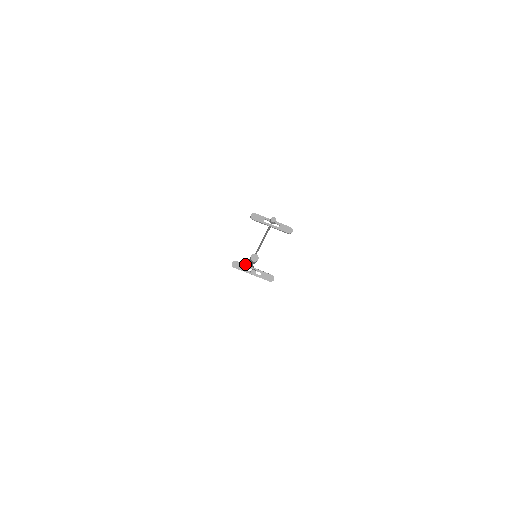
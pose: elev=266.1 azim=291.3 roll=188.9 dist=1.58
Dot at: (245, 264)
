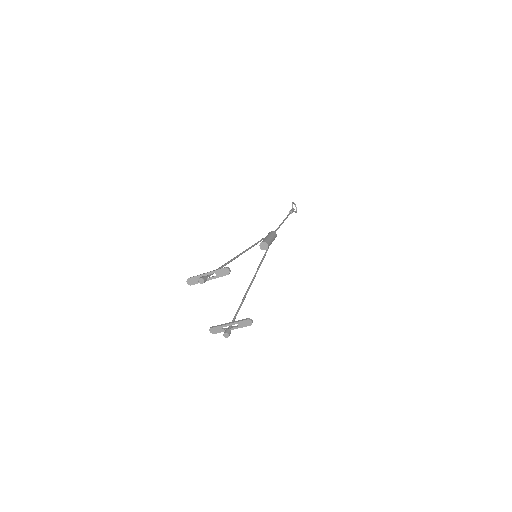
Dot at: (219, 325)
